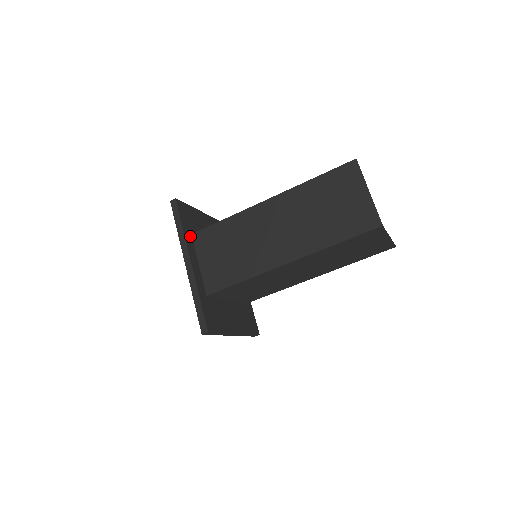
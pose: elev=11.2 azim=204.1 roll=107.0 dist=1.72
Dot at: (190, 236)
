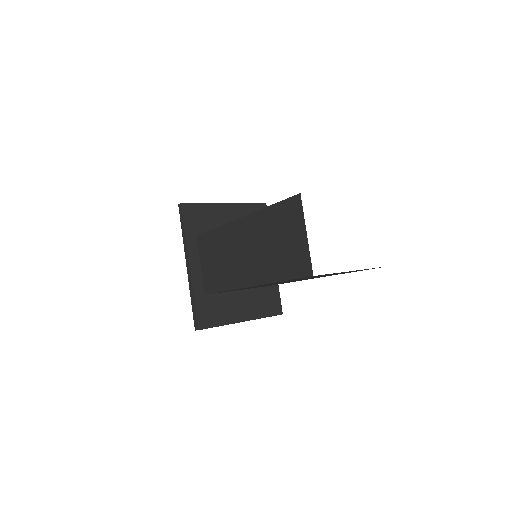
Dot at: (195, 238)
